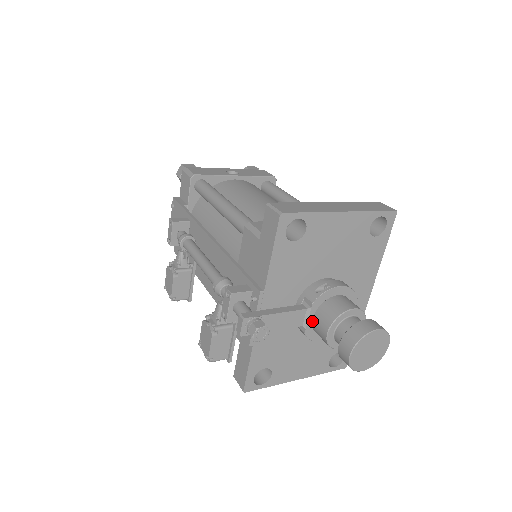
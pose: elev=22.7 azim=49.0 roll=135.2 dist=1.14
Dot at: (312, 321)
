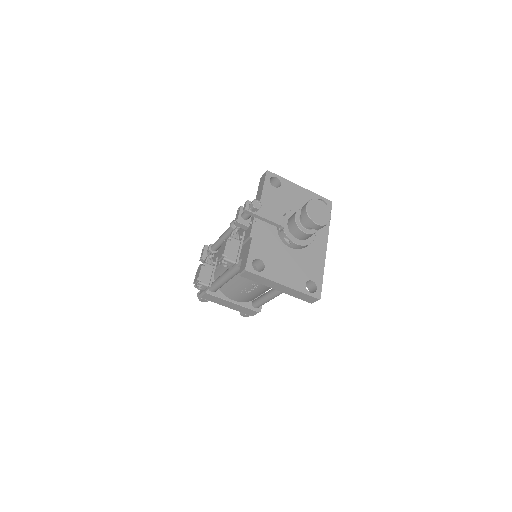
Dot at: (287, 223)
